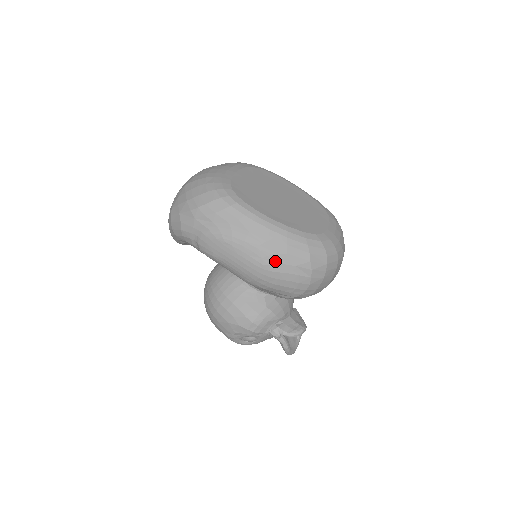
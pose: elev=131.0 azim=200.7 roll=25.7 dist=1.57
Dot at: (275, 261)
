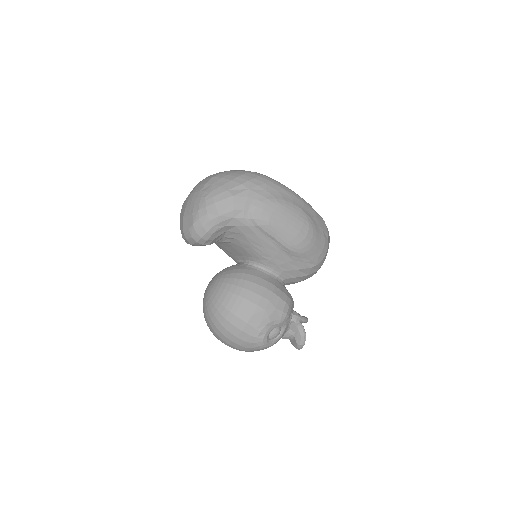
Dot at: (313, 222)
